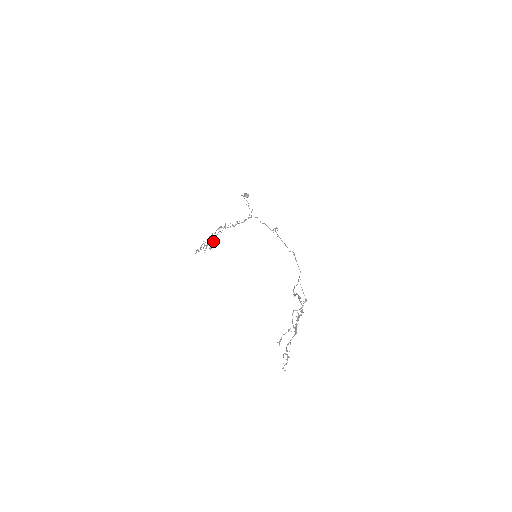
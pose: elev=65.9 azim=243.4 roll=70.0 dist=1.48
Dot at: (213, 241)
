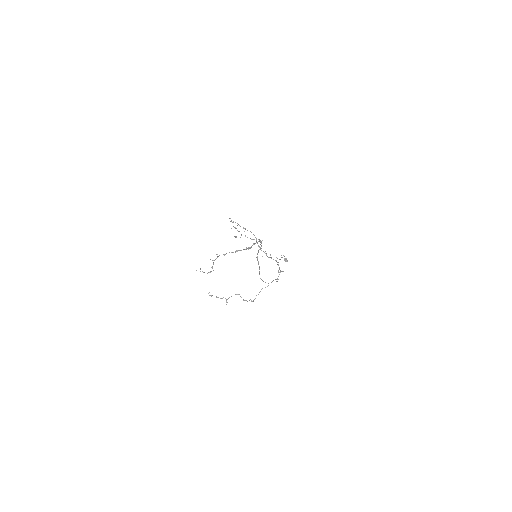
Dot at: occluded
